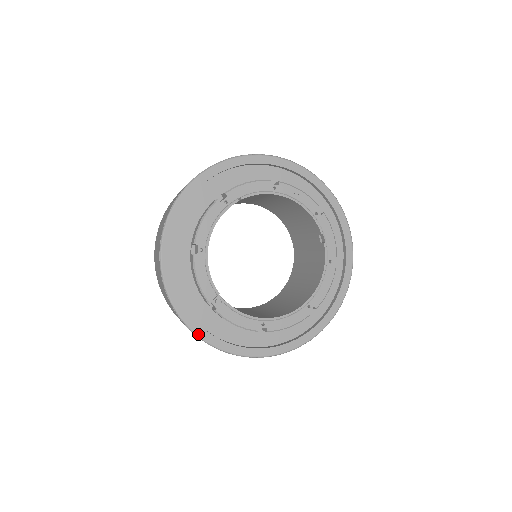
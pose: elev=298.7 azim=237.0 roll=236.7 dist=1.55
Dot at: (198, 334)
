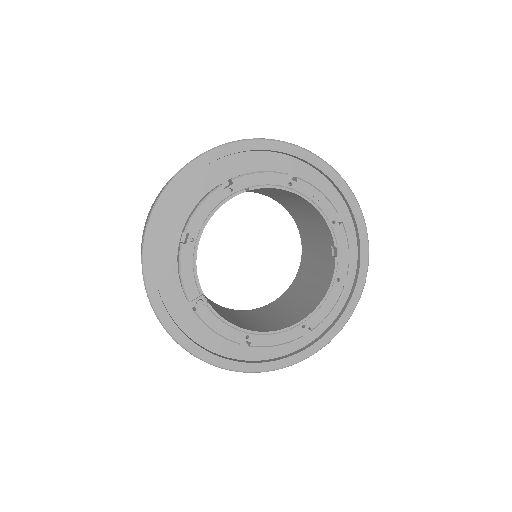
Dot at: (172, 333)
